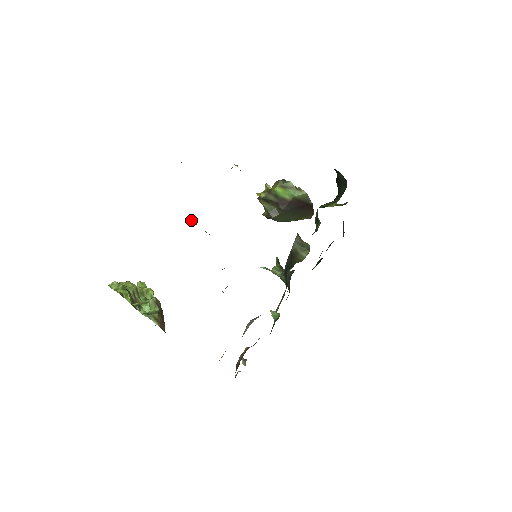
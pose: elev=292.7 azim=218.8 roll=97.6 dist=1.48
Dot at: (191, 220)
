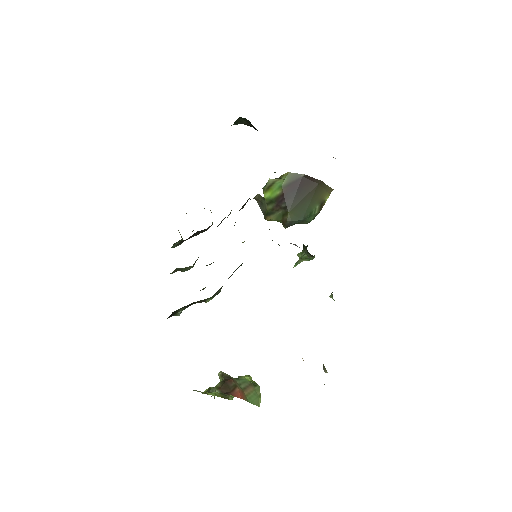
Dot at: occluded
